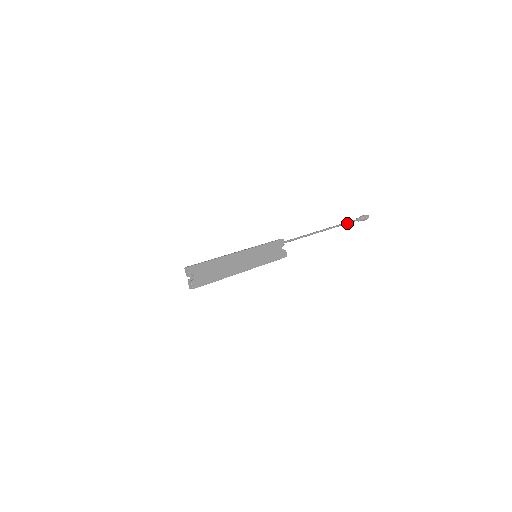
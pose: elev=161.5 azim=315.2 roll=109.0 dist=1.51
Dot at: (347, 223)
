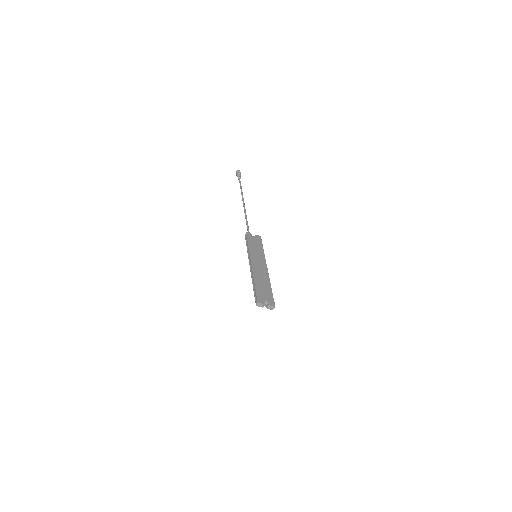
Dot at: (241, 186)
